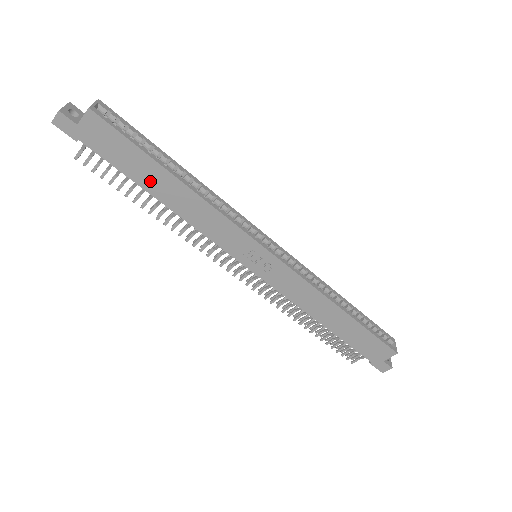
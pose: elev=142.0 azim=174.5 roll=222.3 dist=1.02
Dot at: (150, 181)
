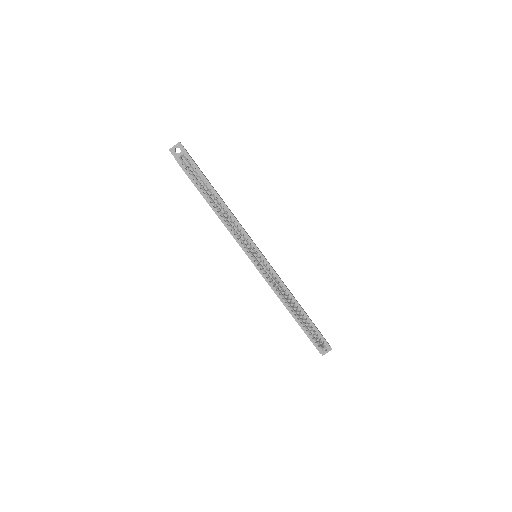
Dot at: occluded
